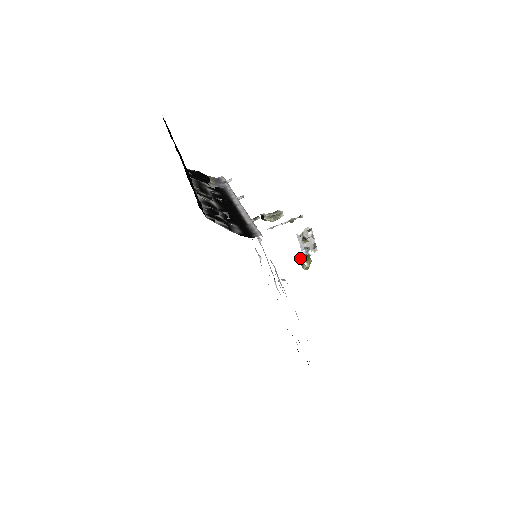
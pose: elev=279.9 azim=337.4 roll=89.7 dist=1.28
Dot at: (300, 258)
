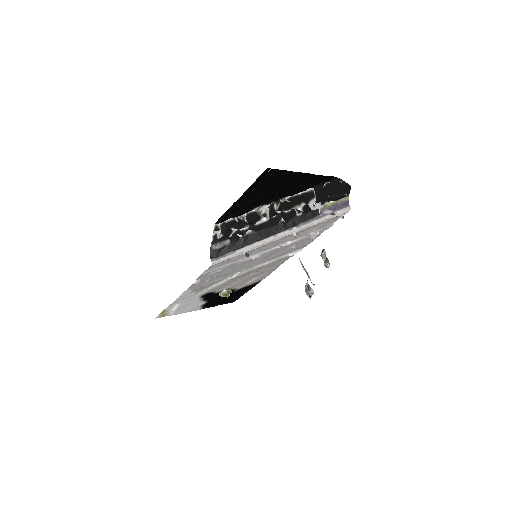
Dot at: (224, 290)
